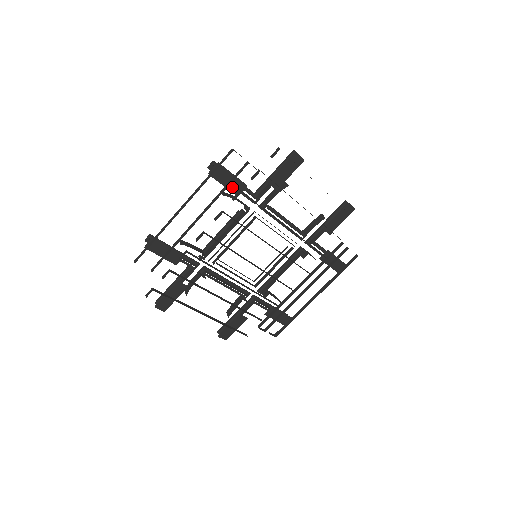
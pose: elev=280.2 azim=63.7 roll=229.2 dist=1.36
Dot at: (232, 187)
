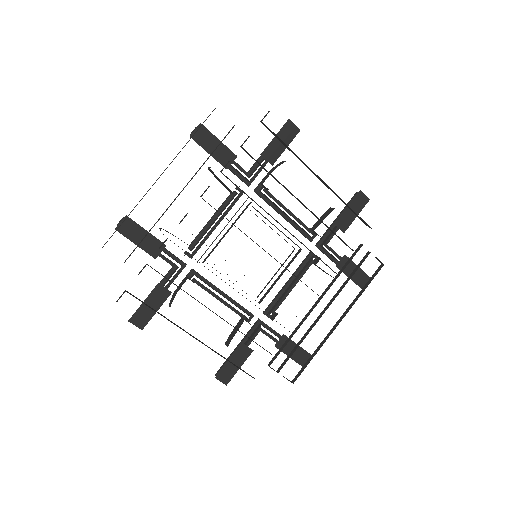
Dot at: (219, 156)
